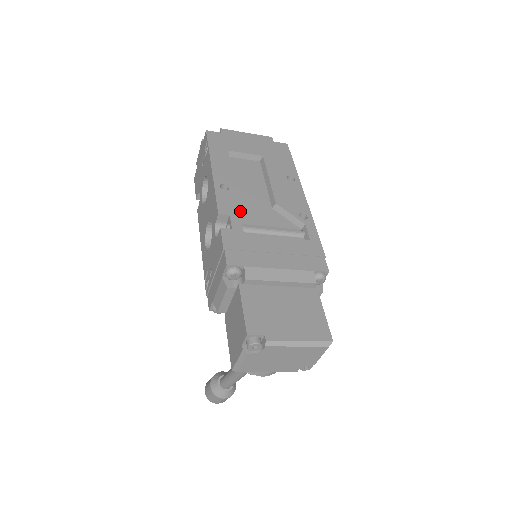
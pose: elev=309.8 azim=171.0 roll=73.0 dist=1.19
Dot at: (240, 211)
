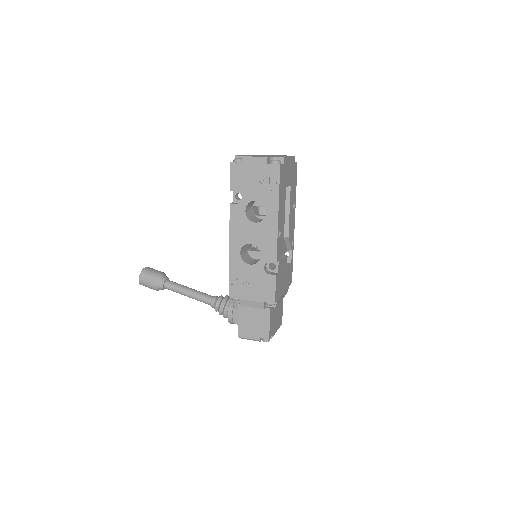
Dot at: occluded
